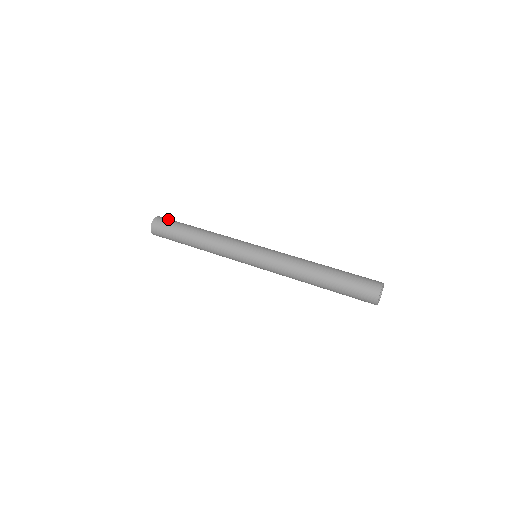
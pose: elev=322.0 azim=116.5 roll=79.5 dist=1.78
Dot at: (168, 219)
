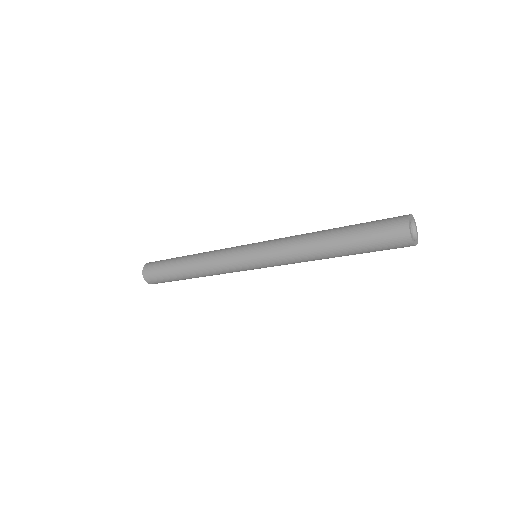
Dot at: occluded
